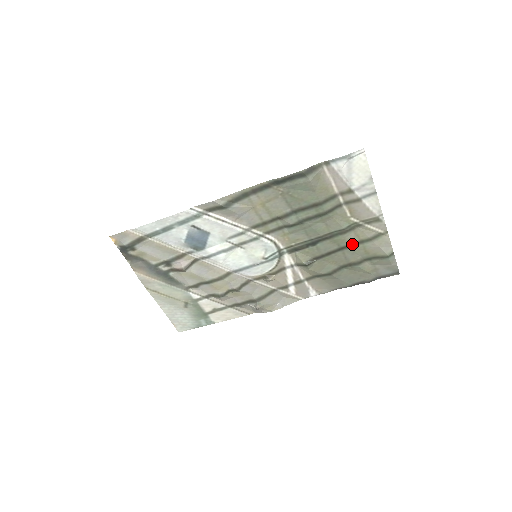
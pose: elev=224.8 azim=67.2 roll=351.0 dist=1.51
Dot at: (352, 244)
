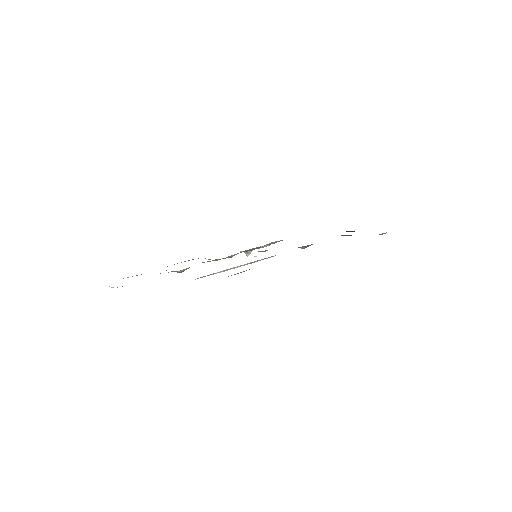
Dot at: occluded
